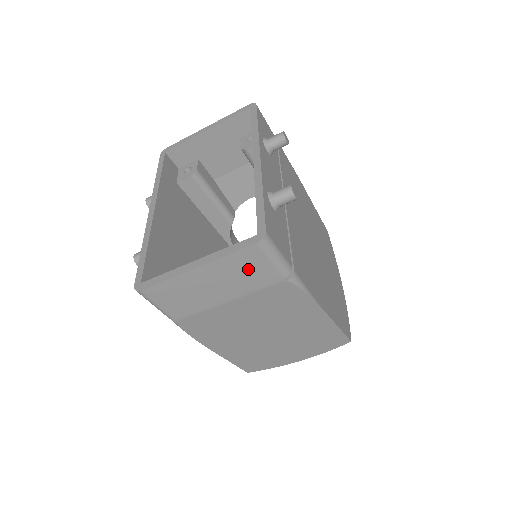
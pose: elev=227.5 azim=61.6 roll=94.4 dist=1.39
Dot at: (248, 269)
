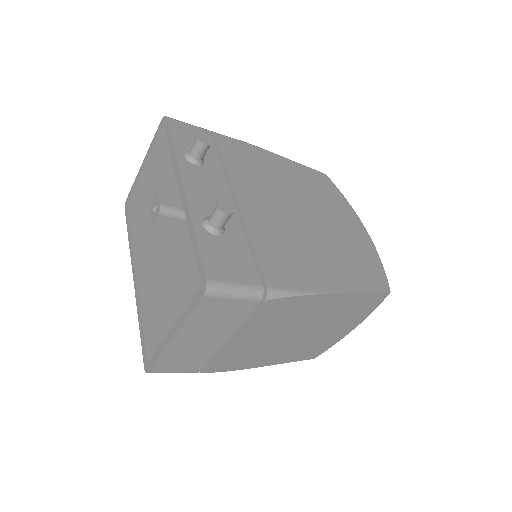
Dot at: (219, 314)
